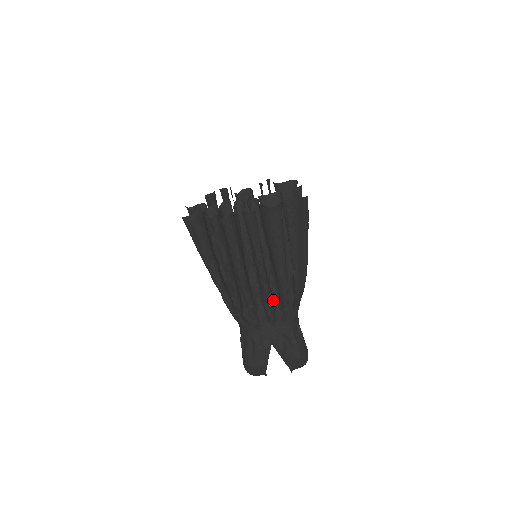
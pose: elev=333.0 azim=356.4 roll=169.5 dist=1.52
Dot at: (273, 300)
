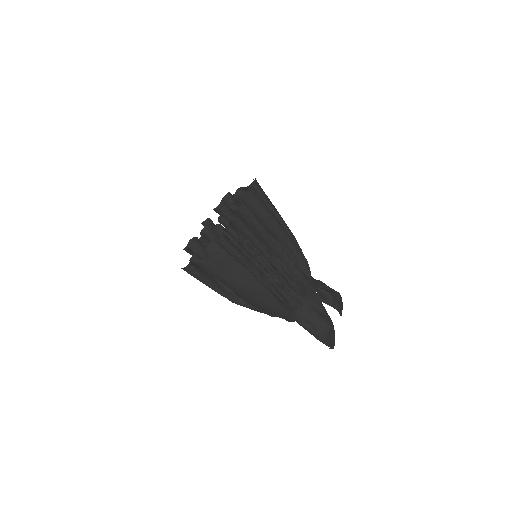
Dot at: occluded
